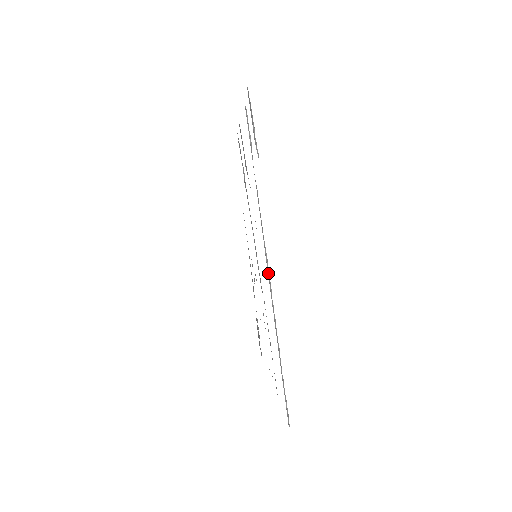
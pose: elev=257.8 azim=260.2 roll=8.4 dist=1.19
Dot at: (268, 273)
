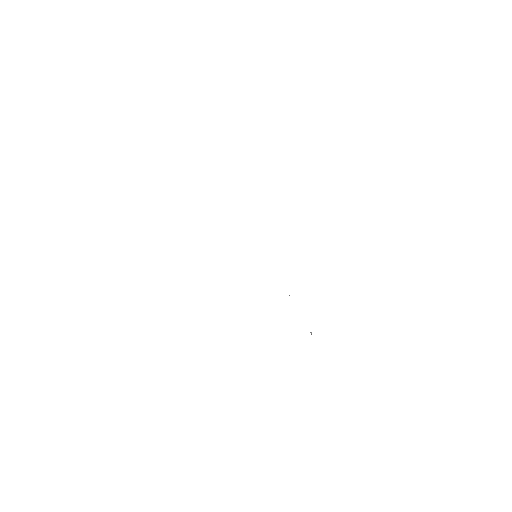
Dot at: occluded
